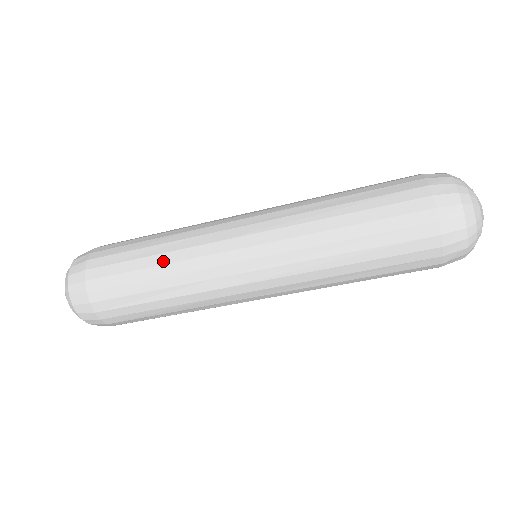
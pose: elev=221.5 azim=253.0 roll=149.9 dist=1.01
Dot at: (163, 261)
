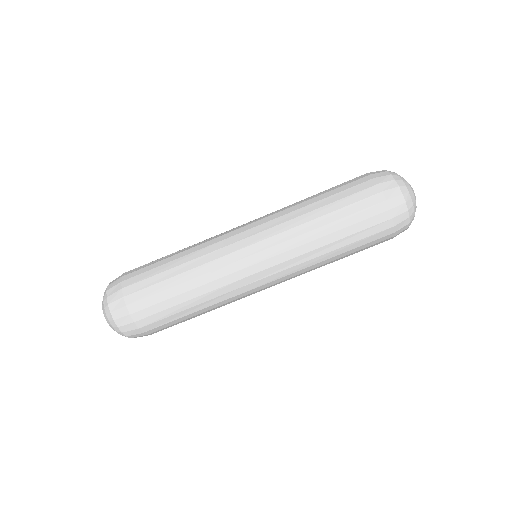
Dot at: occluded
